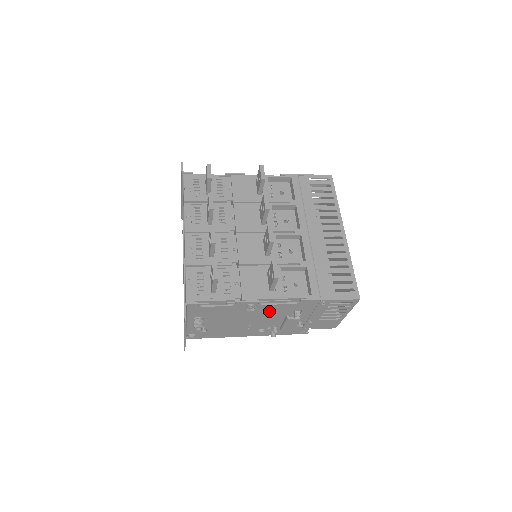
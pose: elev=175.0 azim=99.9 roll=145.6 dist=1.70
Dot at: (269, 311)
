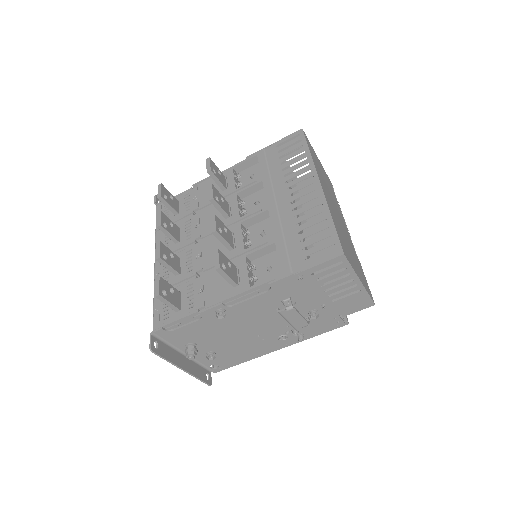
Dot at: (253, 311)
